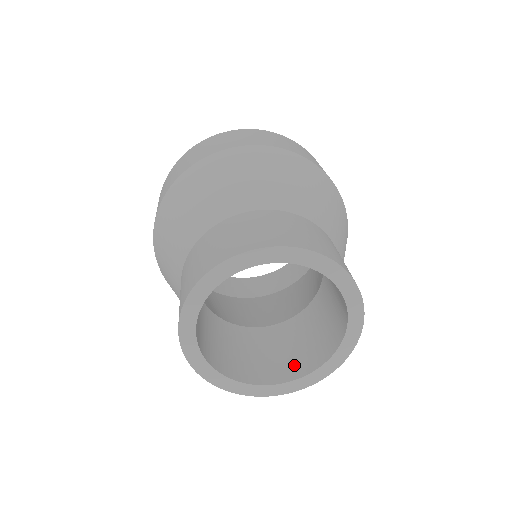
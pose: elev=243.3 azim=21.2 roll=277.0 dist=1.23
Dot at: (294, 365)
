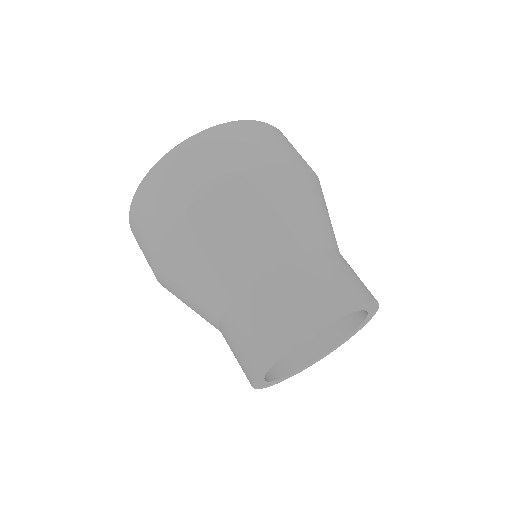
Dot at: (324, 337)
